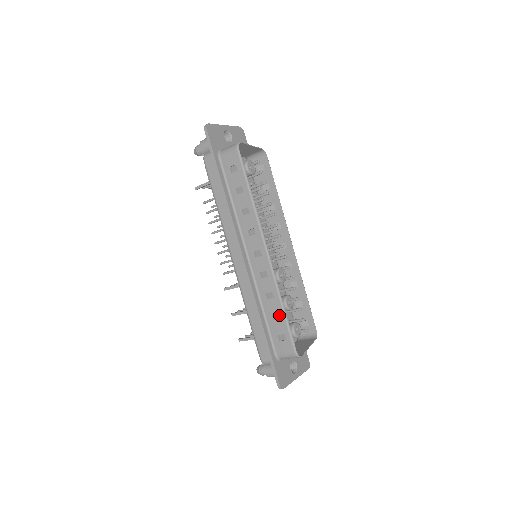
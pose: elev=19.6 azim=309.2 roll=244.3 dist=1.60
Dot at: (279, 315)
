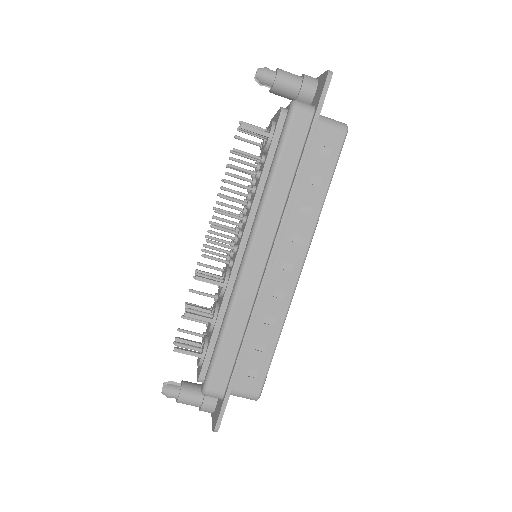
Dot at: (267, 348)
